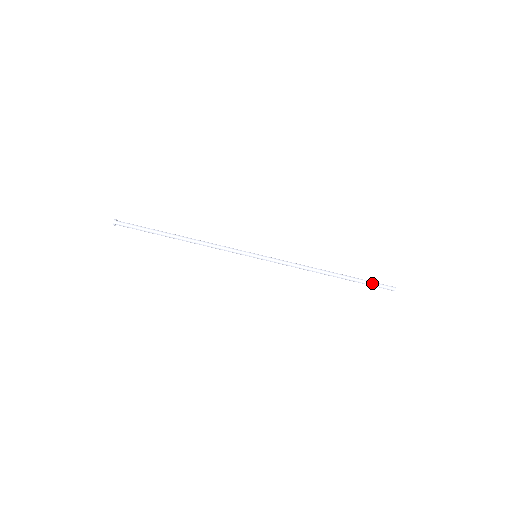
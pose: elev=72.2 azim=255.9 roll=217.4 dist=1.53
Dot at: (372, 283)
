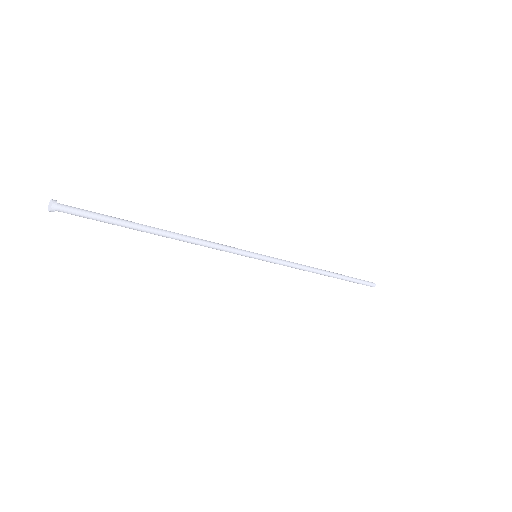
Dot at: (359, 282)
